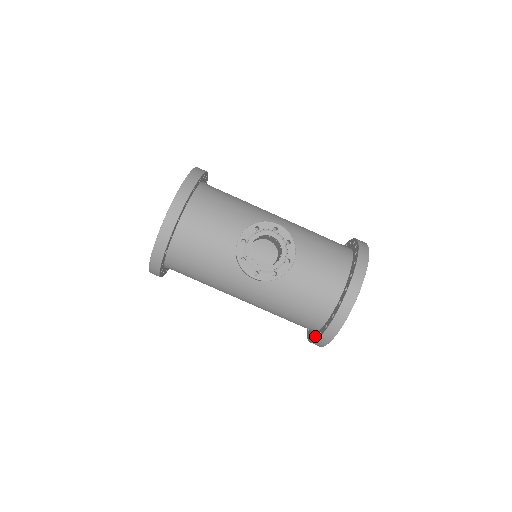
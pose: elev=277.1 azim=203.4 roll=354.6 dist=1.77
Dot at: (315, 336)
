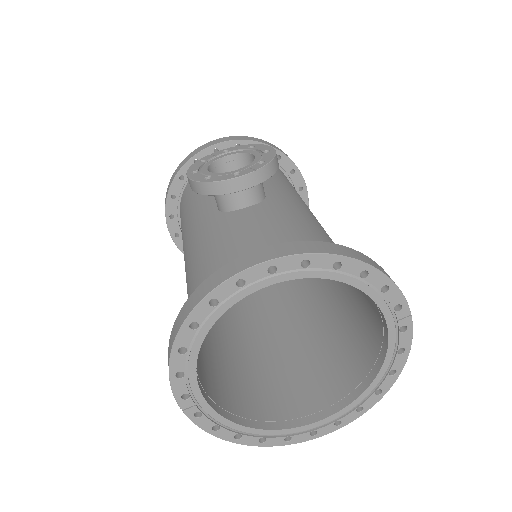
Dot at: occluded
